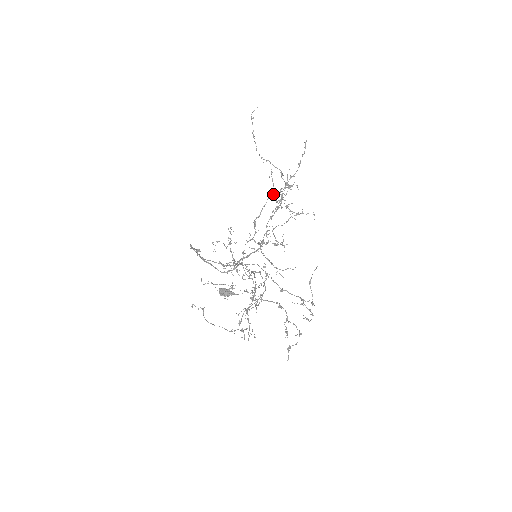
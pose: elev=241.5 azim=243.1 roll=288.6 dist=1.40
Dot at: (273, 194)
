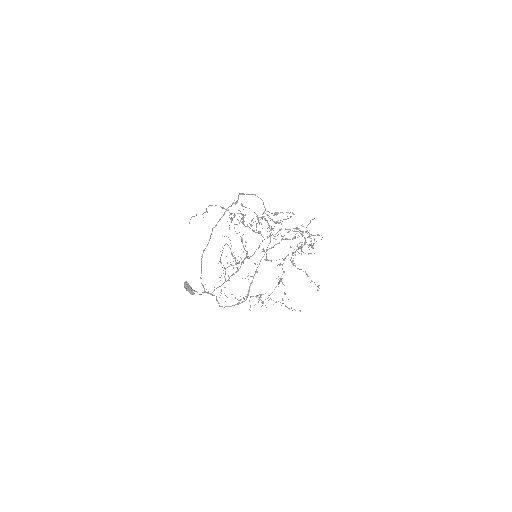
Dot at: (302, 234)
